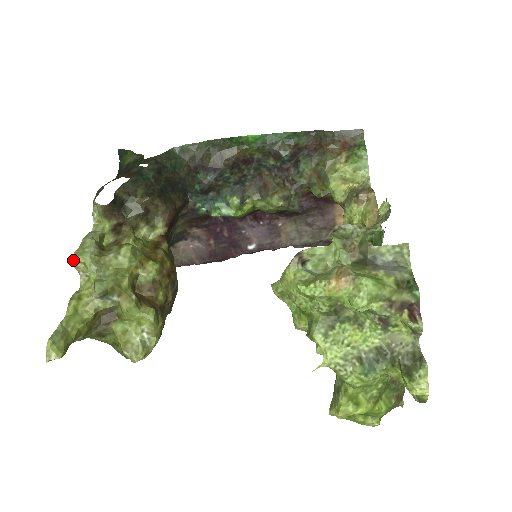
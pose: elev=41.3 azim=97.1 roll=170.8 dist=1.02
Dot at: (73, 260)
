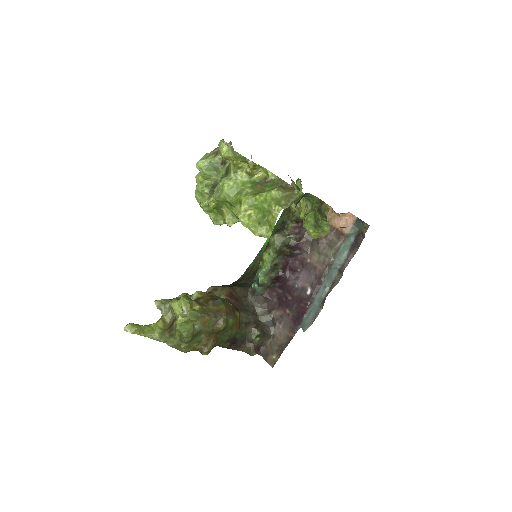
Dot at: occluded
